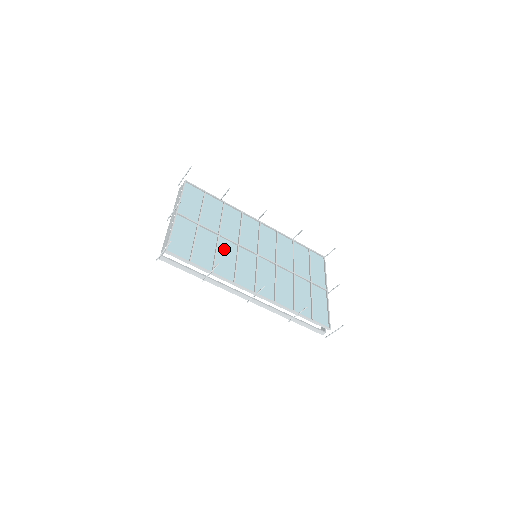
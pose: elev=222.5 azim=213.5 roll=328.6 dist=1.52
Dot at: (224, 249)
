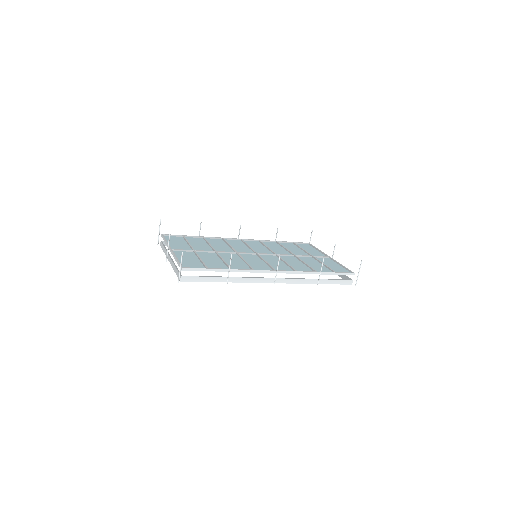
Dot at: (227, 258)
